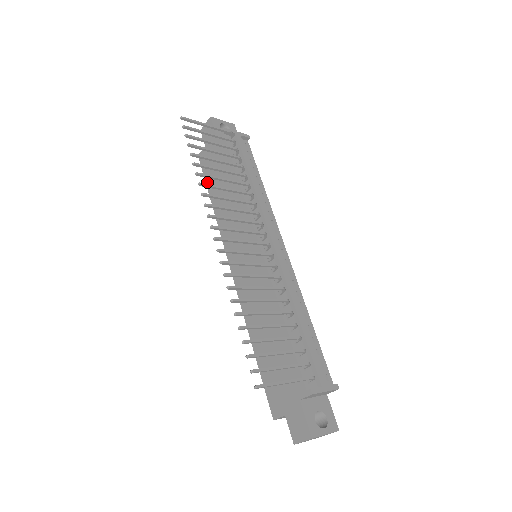
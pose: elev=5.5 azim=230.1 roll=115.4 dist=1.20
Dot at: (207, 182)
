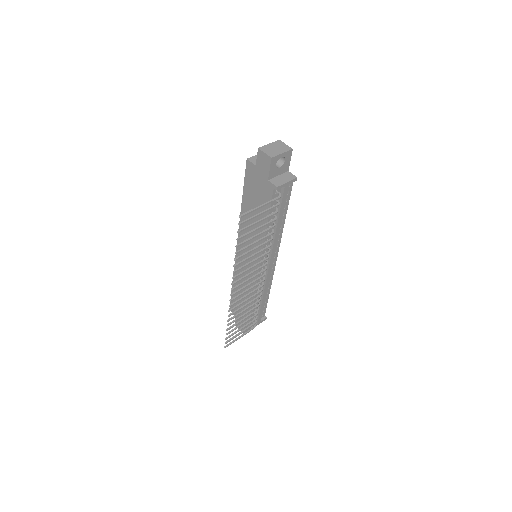
Dot at: (245, 188)
